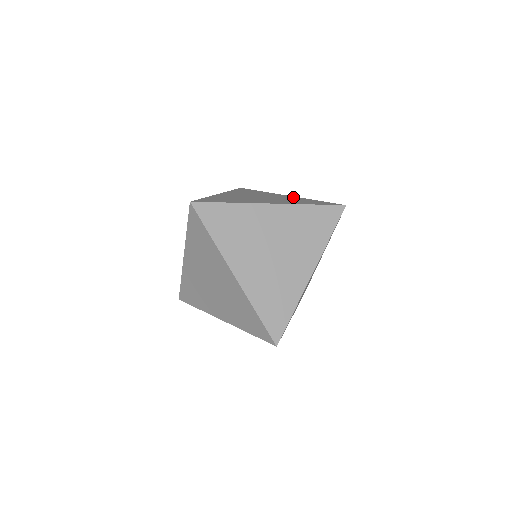
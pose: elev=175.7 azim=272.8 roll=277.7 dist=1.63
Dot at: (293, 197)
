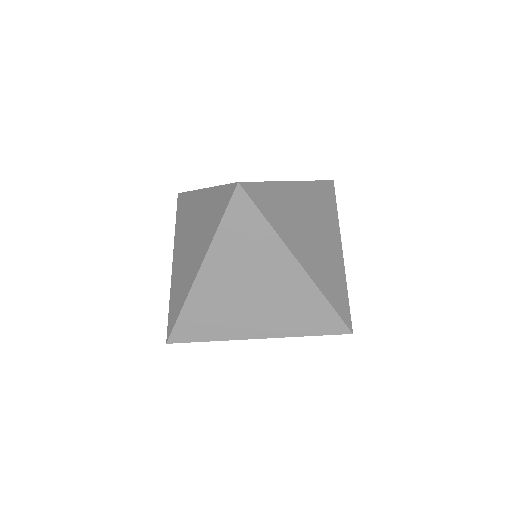
Dot at: occluded
